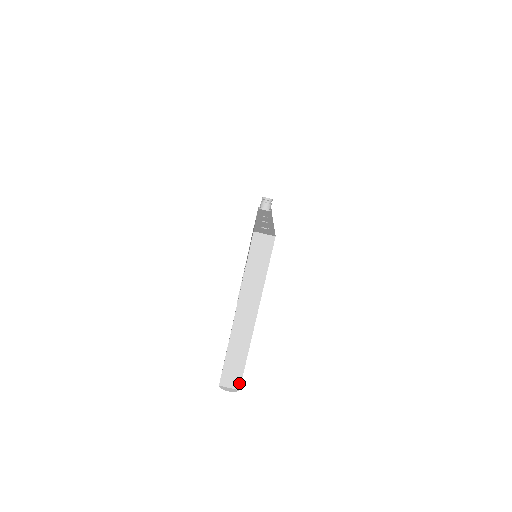
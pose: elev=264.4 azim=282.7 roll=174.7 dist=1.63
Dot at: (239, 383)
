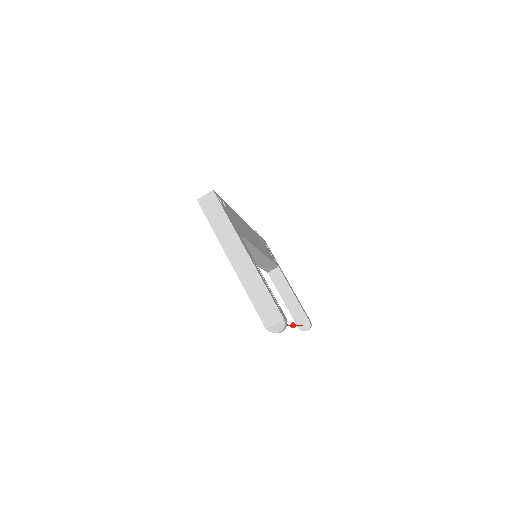
Dot at: (279, 314)
